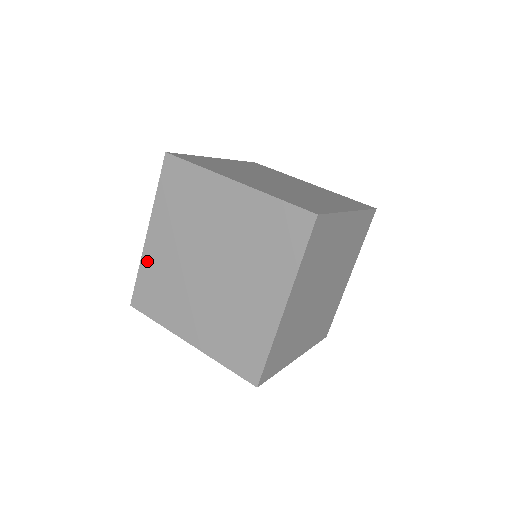
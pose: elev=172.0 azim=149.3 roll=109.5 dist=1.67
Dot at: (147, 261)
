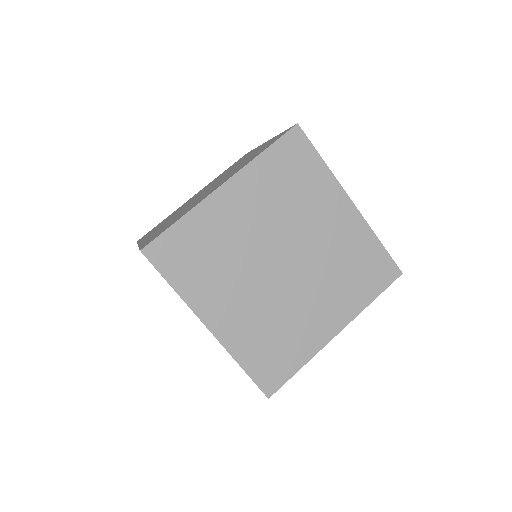
Dot at: (203, 214)
